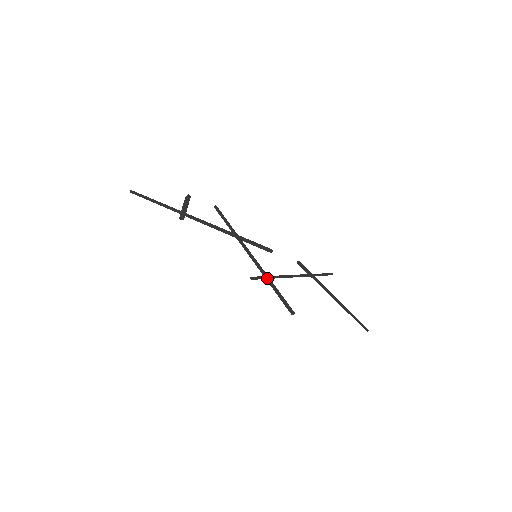
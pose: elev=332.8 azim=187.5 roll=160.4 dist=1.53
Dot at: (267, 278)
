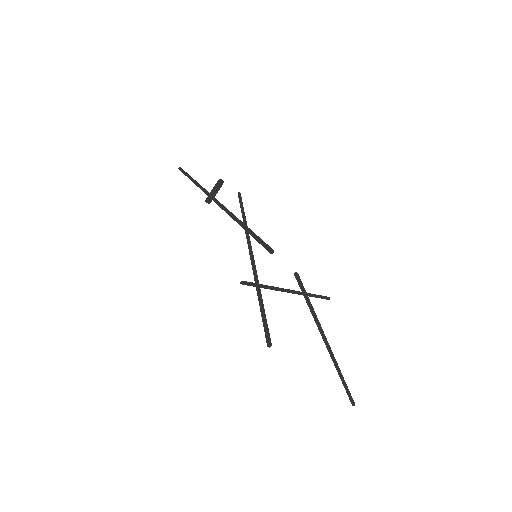
Dot at: (257, 286)
